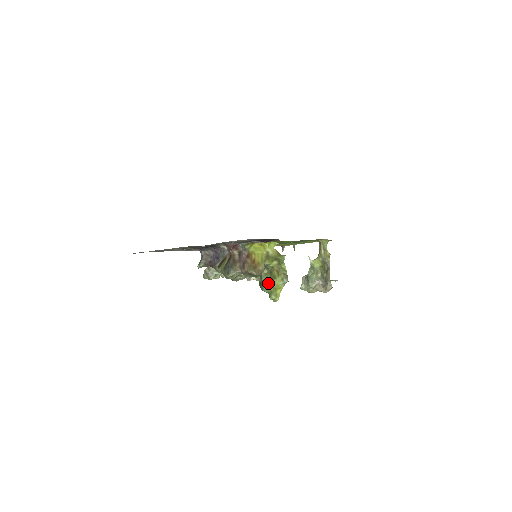
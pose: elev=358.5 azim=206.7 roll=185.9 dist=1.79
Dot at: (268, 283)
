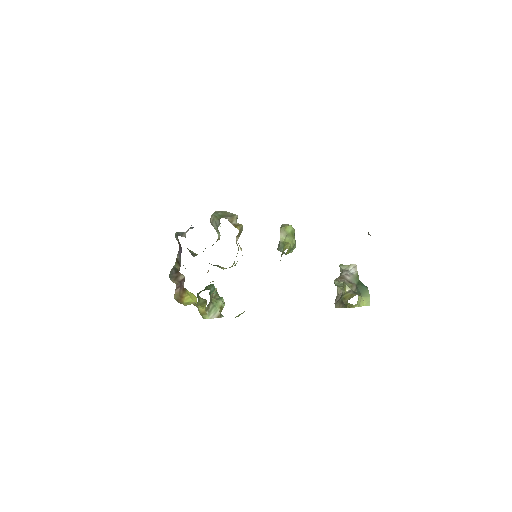
Dot at: (198, 301)
